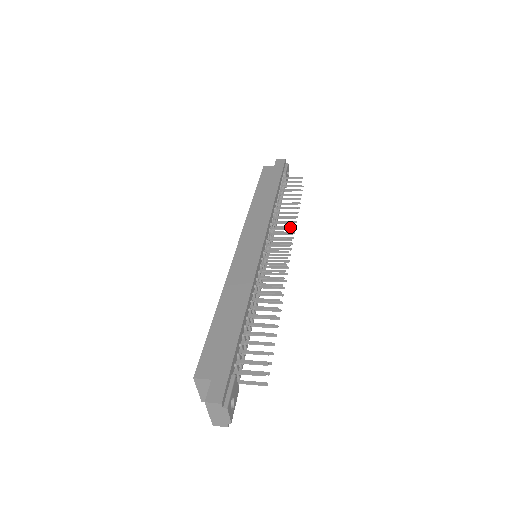
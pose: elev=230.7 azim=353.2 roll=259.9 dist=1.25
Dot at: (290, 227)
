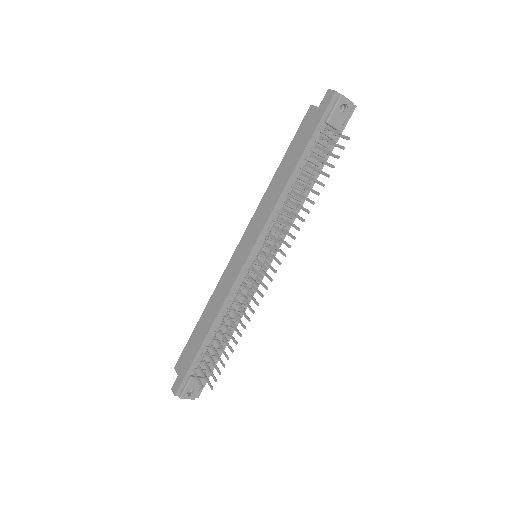
Dot at: (300, 219)
